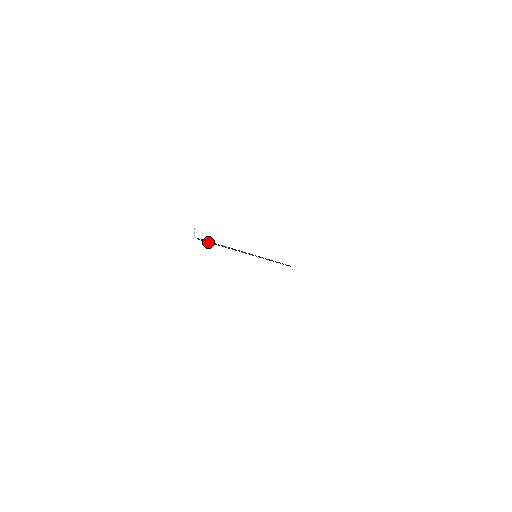
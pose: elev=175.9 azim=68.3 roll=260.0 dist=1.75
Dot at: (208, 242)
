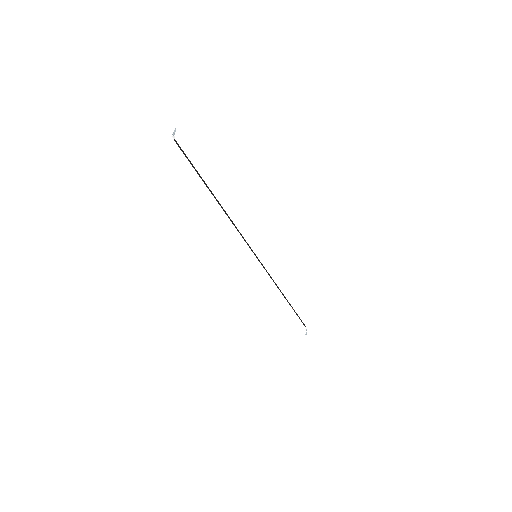
Dot at: (191, 164)
